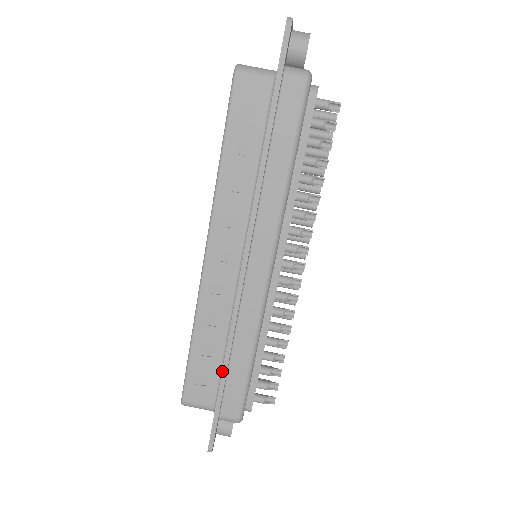
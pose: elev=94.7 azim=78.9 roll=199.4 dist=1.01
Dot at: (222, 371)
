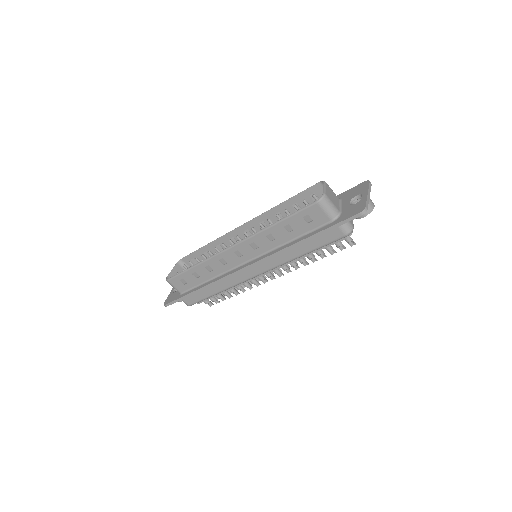
Dot at: (198, 289)
